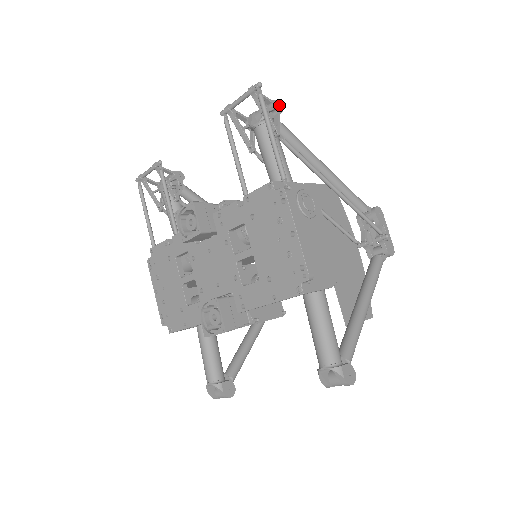
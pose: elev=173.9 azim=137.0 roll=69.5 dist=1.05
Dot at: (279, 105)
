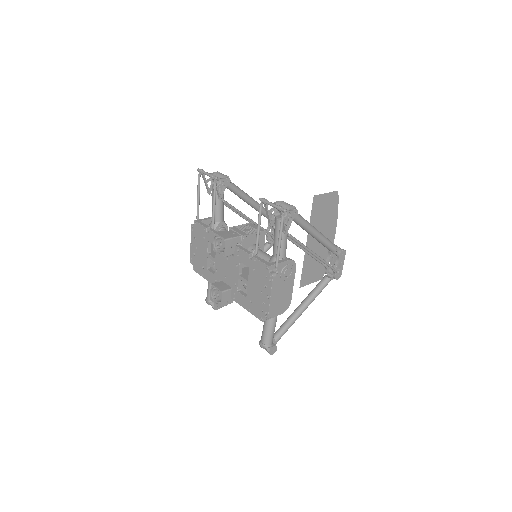
Dot at: (295, 213)
